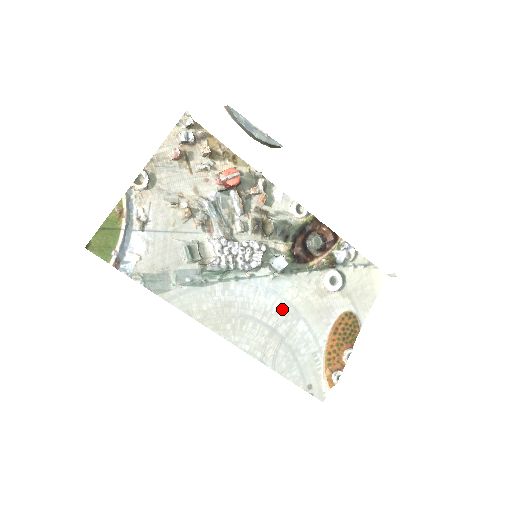
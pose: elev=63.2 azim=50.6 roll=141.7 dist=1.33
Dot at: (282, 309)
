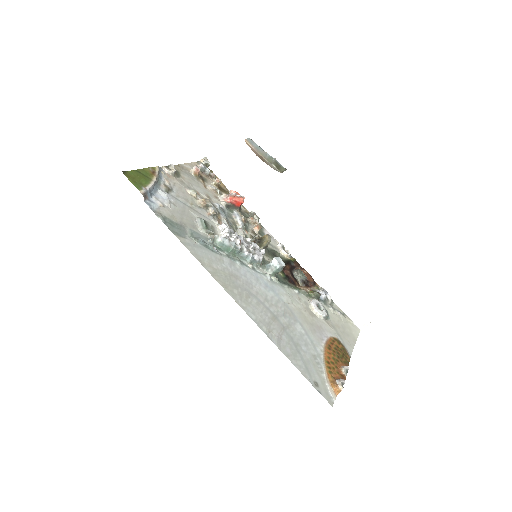
Dot at: (280, 305)
